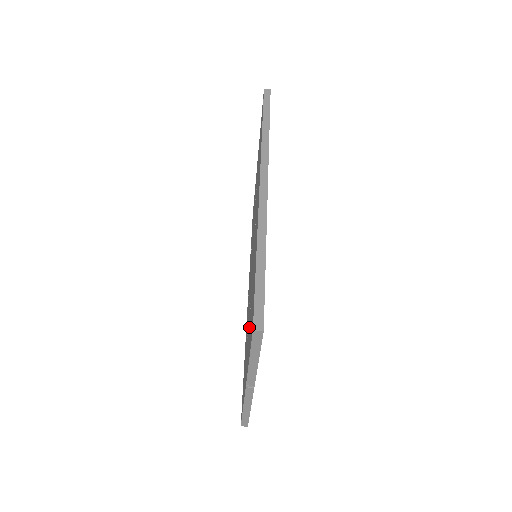
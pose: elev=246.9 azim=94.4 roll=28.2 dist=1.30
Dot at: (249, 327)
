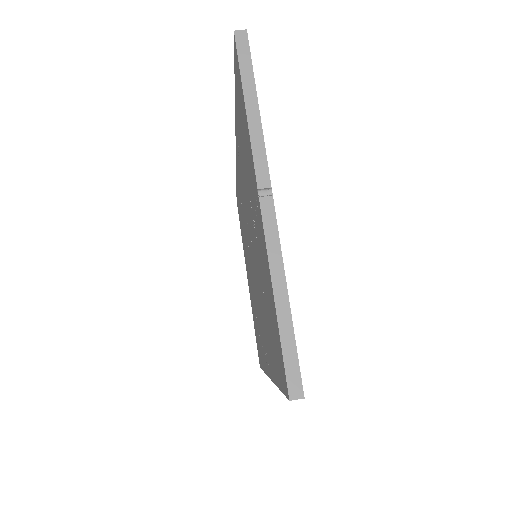
Dot at: (250, 189)
